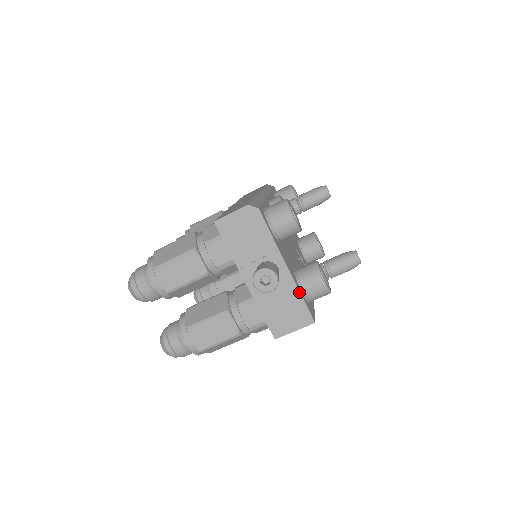
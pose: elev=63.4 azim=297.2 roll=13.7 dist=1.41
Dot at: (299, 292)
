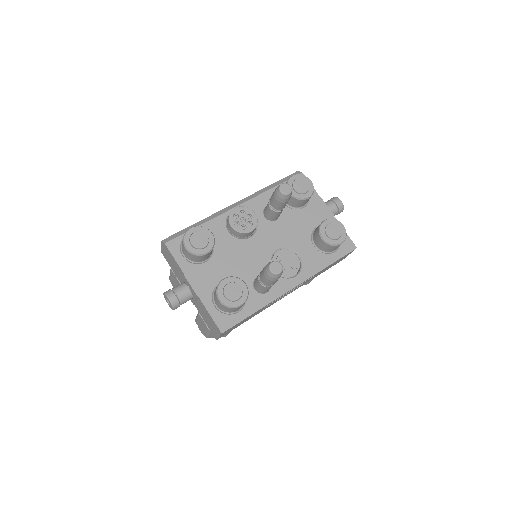
Dot at: (205, 307)
